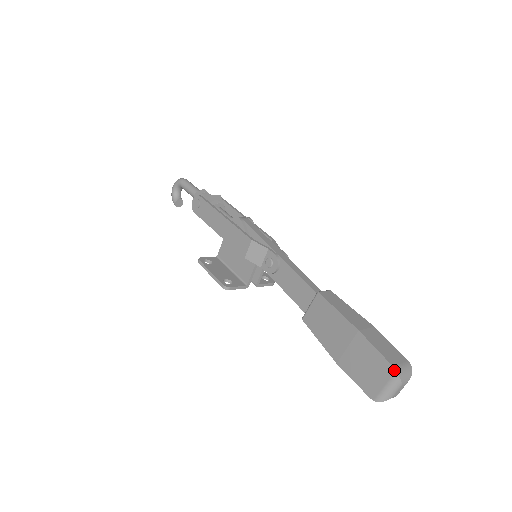
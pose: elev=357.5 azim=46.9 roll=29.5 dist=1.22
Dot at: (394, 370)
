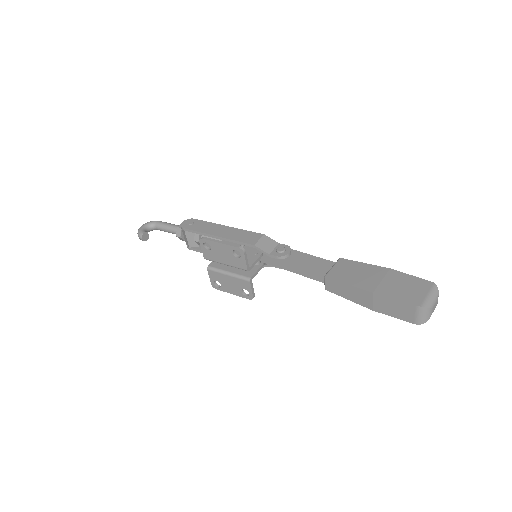
Dot at: (432, 282)
